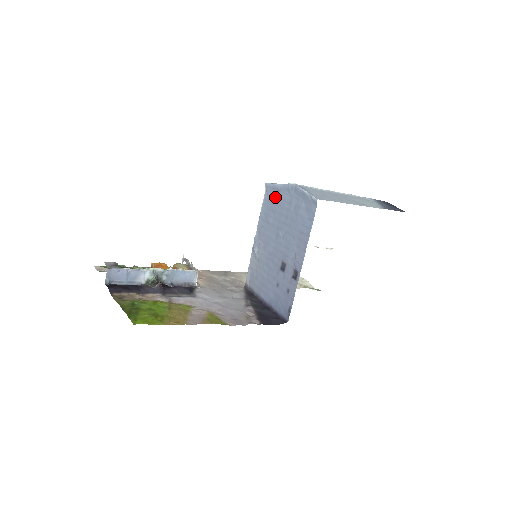
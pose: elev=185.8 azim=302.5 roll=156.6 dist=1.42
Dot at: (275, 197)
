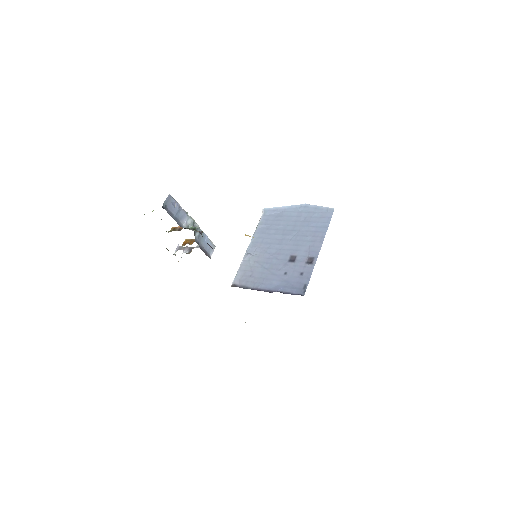
Dot at: (277, 216)
